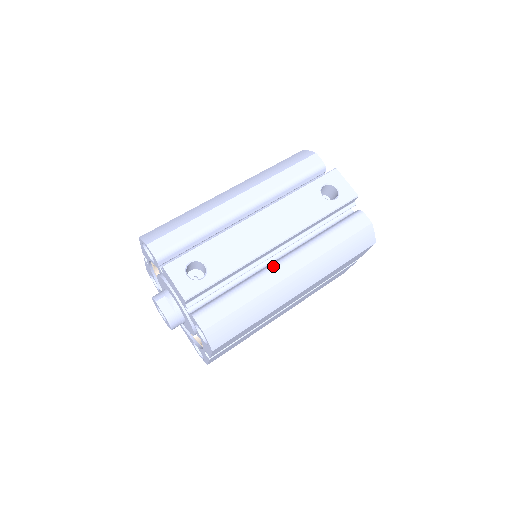
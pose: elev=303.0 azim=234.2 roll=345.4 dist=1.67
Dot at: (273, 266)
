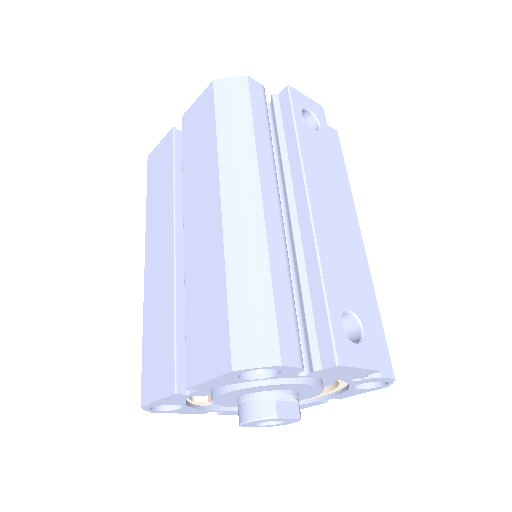
Dot at: occluded
